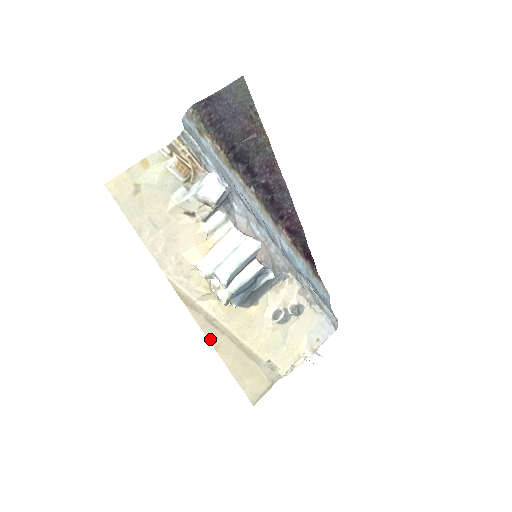
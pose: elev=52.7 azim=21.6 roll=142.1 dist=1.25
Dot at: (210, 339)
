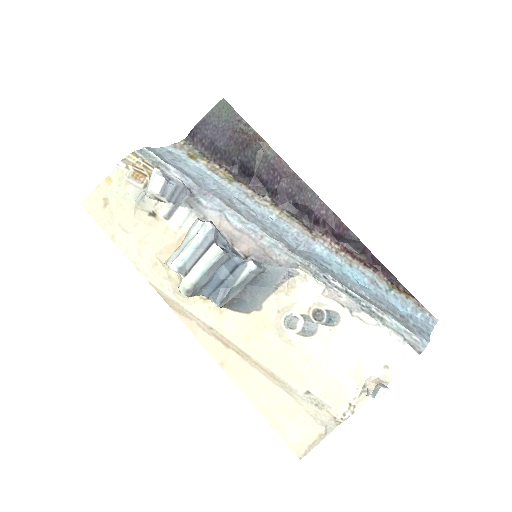
Dot at: (211, 352)
